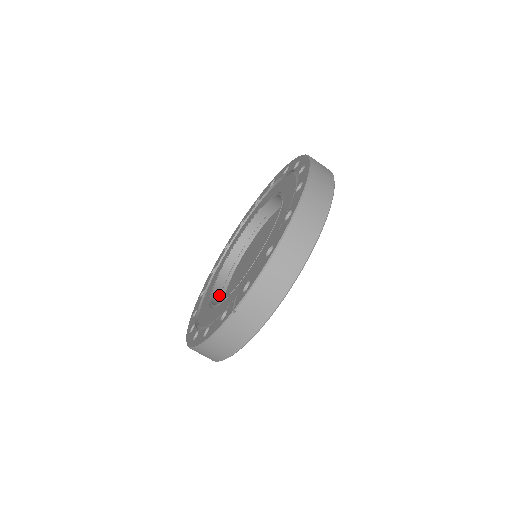
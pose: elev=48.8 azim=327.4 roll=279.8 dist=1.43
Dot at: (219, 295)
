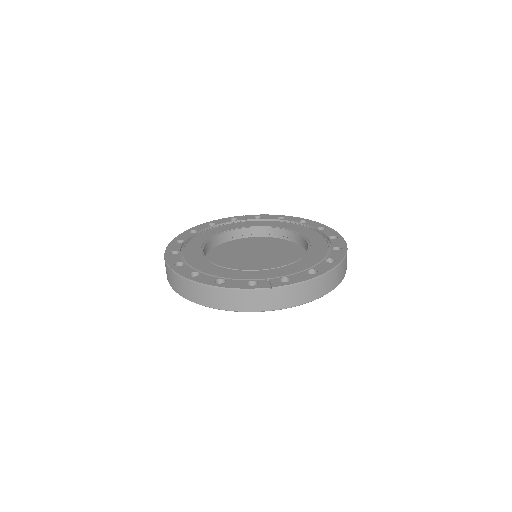
Dot at: occluded
